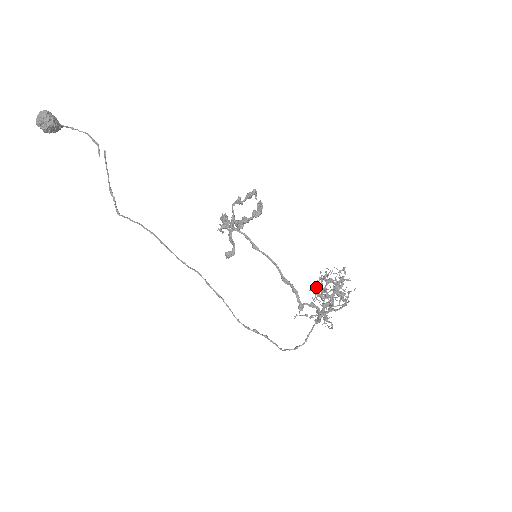
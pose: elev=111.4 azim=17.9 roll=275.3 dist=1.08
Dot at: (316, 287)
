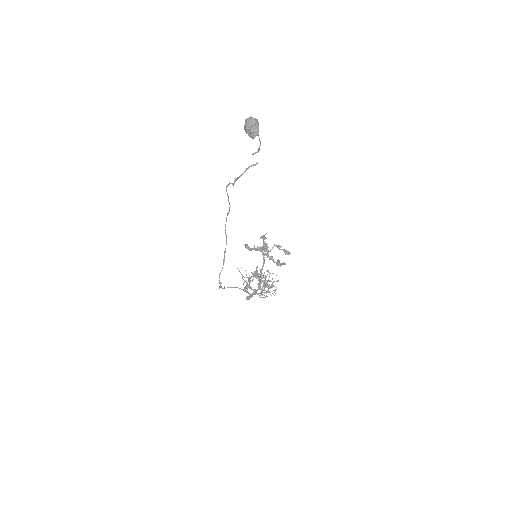
Dot at: occluded
